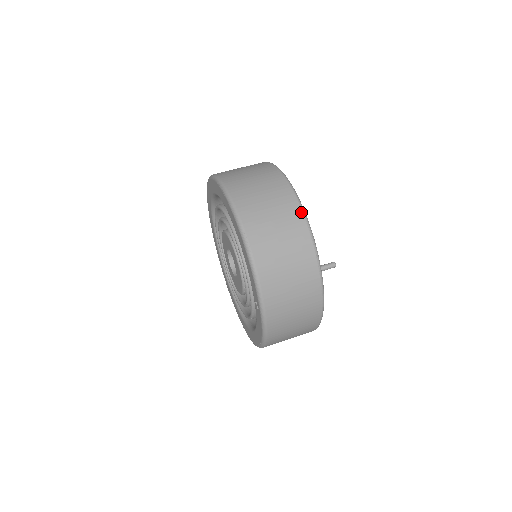
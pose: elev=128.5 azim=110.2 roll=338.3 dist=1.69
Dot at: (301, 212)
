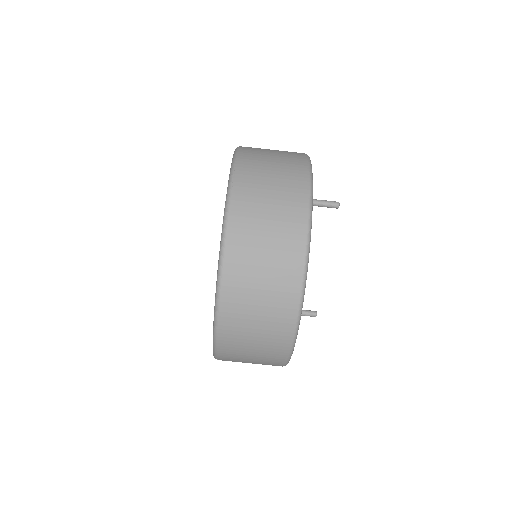
Dot at: occluded
